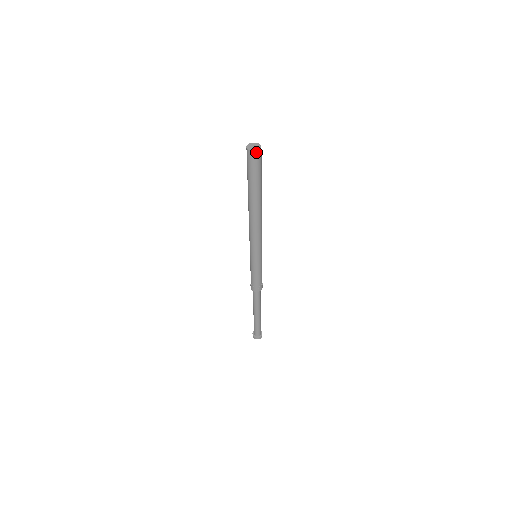
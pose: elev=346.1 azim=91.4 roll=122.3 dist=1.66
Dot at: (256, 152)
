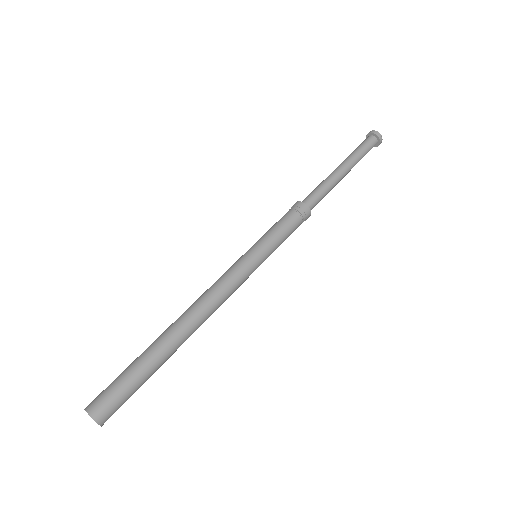
Dot at: occluded
